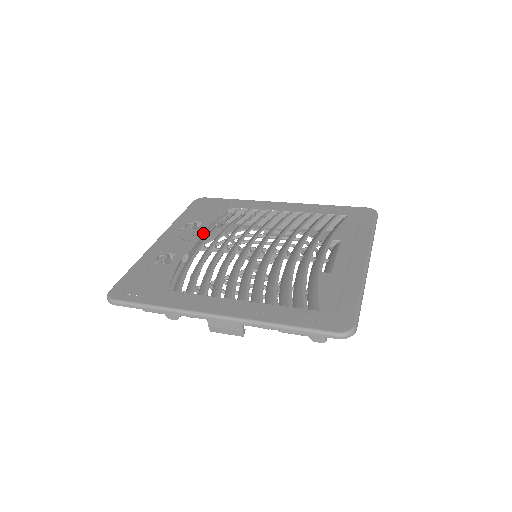
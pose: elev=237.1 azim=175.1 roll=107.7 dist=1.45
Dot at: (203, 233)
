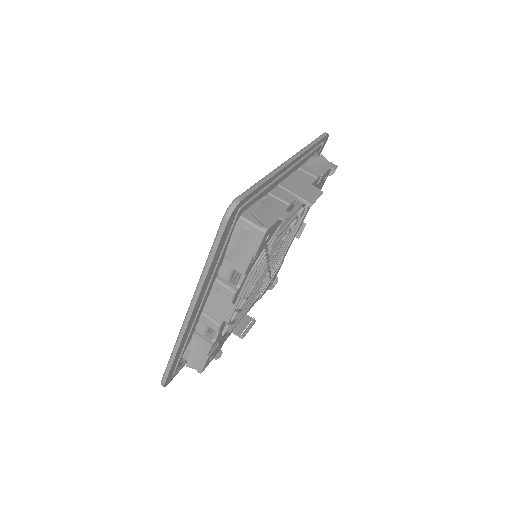
Dot at: occluded
